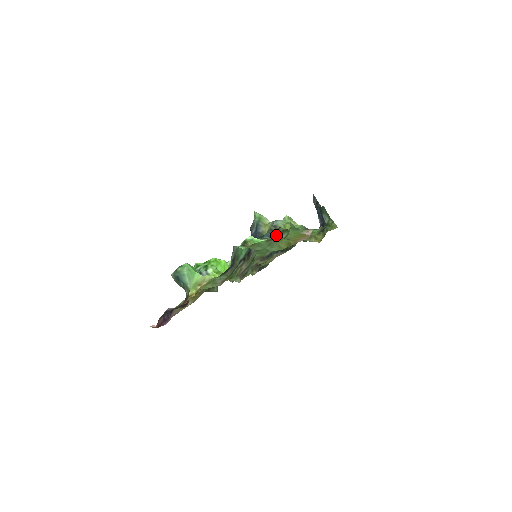
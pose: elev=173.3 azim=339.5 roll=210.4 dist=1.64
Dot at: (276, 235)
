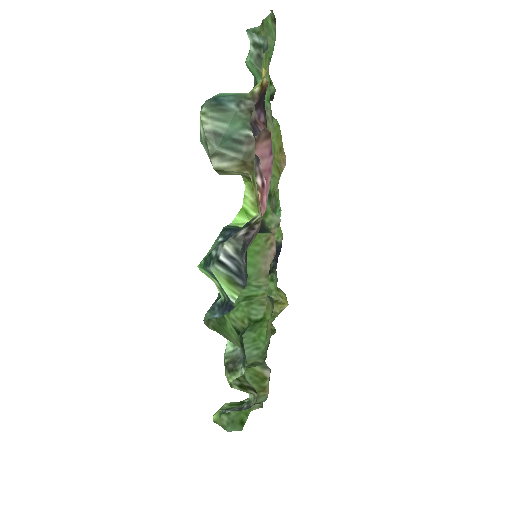
Dot at: occluded
